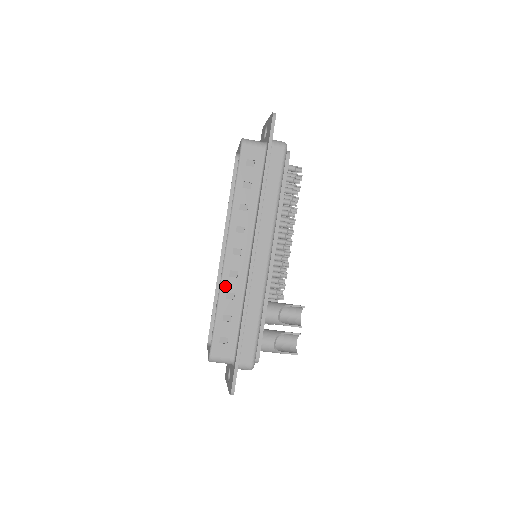
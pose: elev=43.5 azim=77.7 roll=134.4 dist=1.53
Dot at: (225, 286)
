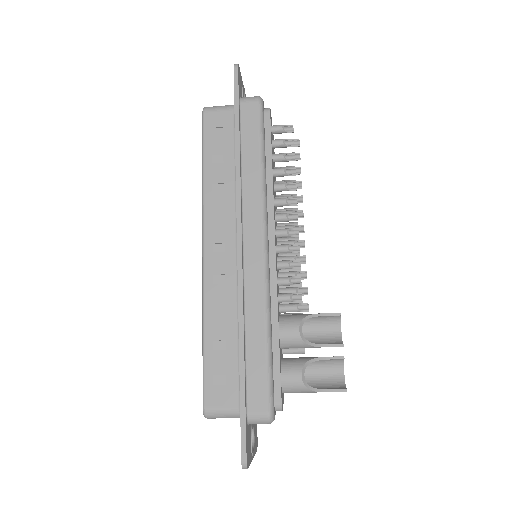
Dot at: (209, 299)
